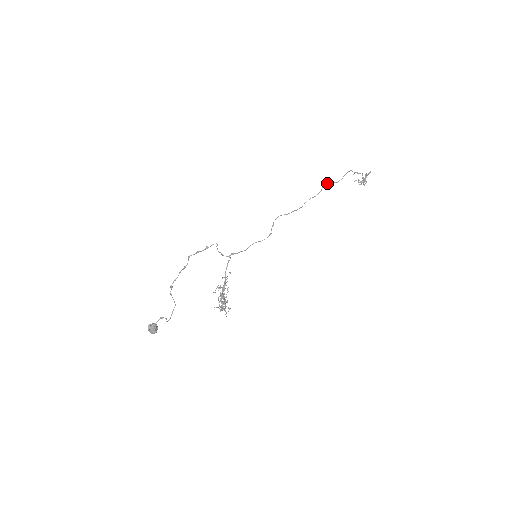
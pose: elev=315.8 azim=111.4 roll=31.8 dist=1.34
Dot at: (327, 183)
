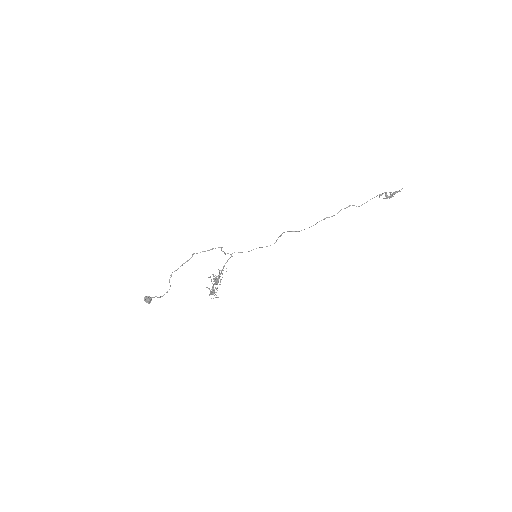
Dot at: (348, 206)
